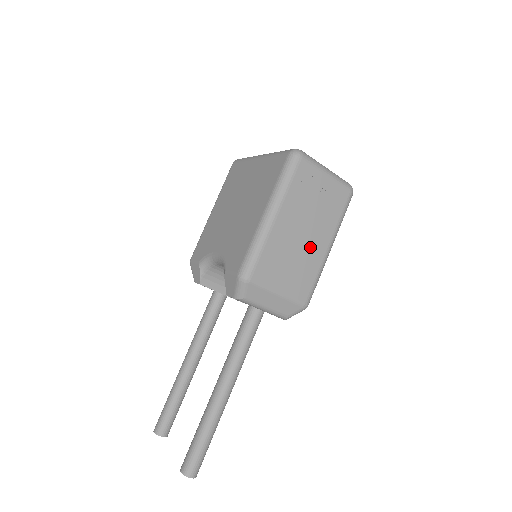
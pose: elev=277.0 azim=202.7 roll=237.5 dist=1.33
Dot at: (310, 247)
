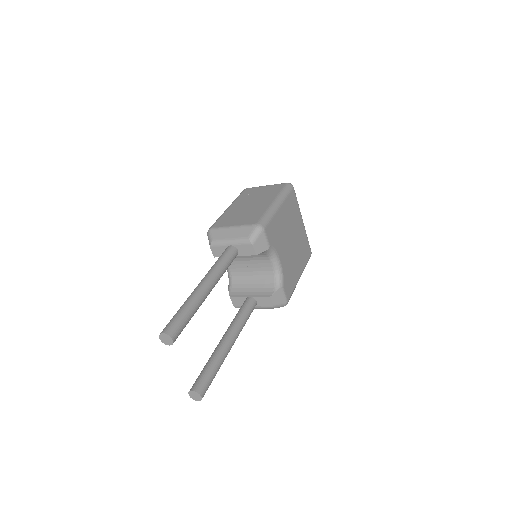
Dot at: (257, 207)
